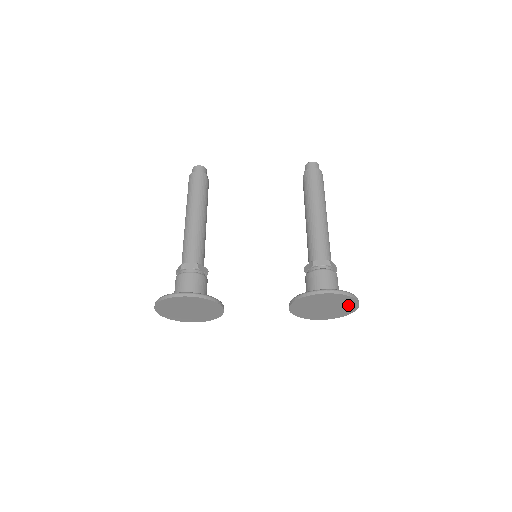
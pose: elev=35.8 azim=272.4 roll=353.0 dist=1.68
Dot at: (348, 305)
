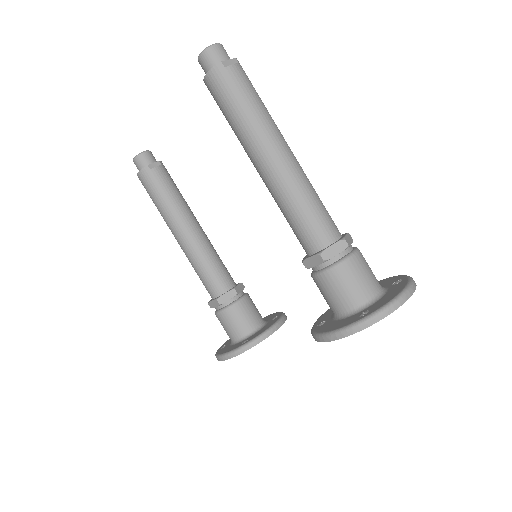
Dot at: occluded
